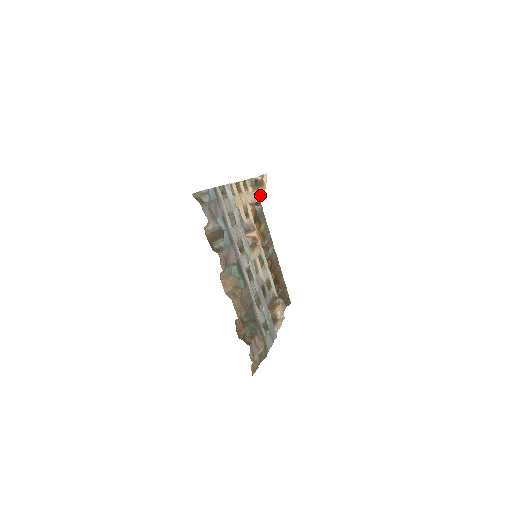
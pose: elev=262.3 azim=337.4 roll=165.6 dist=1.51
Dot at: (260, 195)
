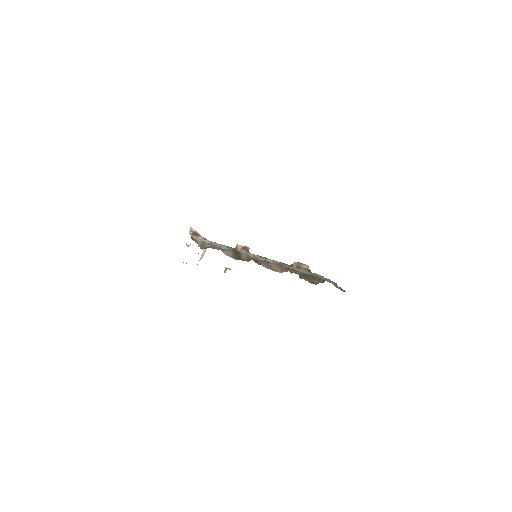
Dot at: occluded
